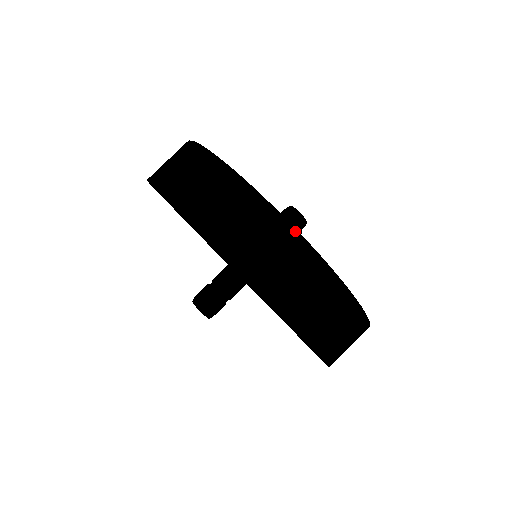
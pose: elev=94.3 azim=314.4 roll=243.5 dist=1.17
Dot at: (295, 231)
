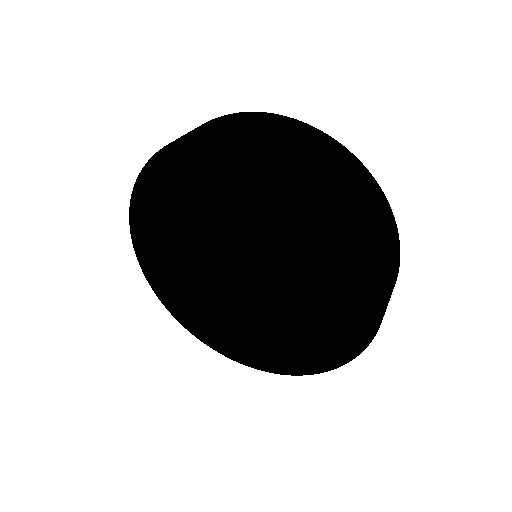
Dot at: (256, 112)
